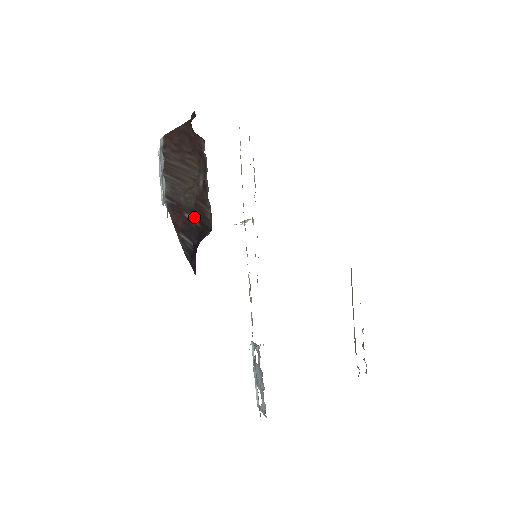
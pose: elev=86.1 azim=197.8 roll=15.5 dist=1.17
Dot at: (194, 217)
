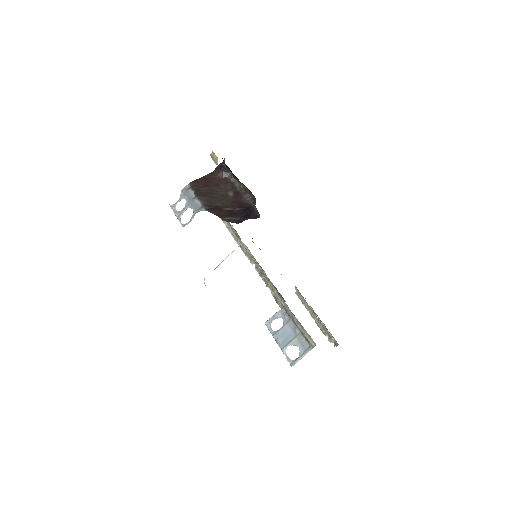
Dot at: (234, 208)
